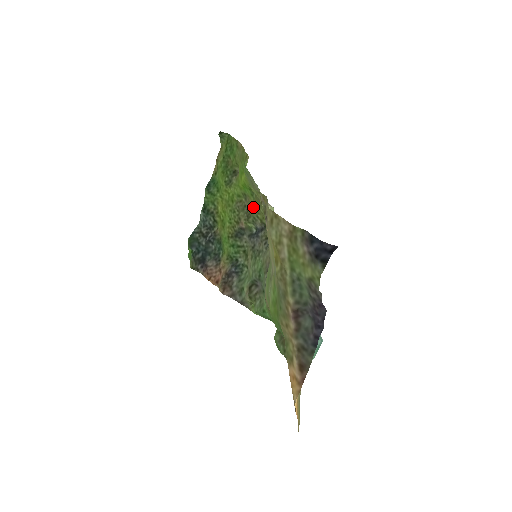
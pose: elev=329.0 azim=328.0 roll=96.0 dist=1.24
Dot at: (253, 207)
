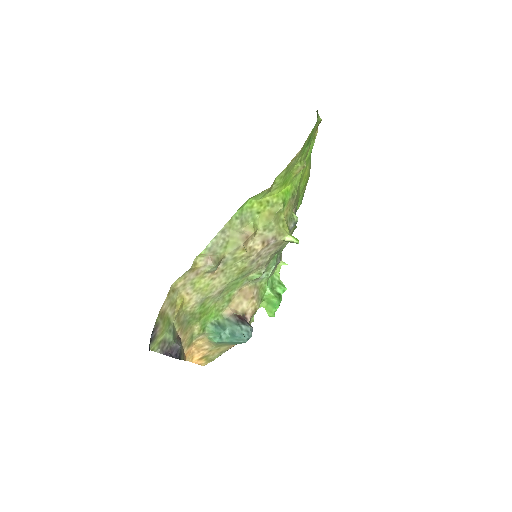
Dot at: (286, 213)
